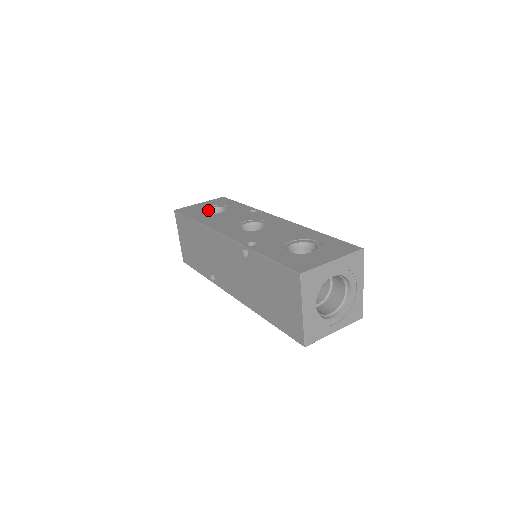
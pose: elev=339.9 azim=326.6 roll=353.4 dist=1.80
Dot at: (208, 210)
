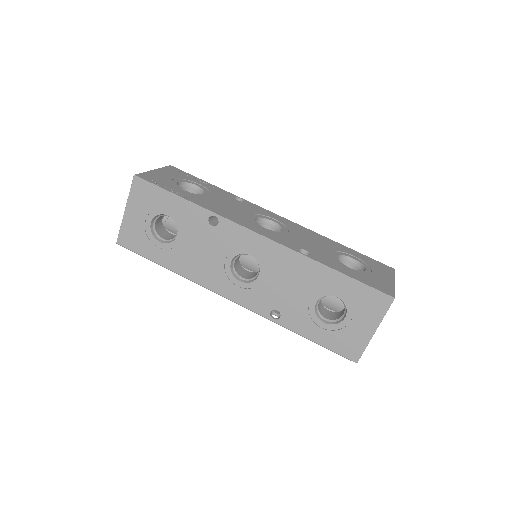
Dot at: (151, 225)
